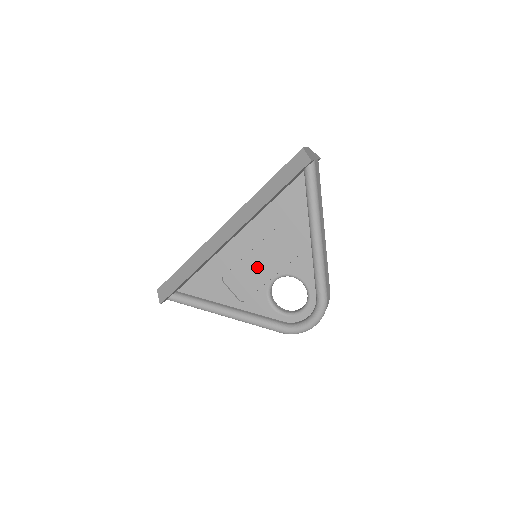
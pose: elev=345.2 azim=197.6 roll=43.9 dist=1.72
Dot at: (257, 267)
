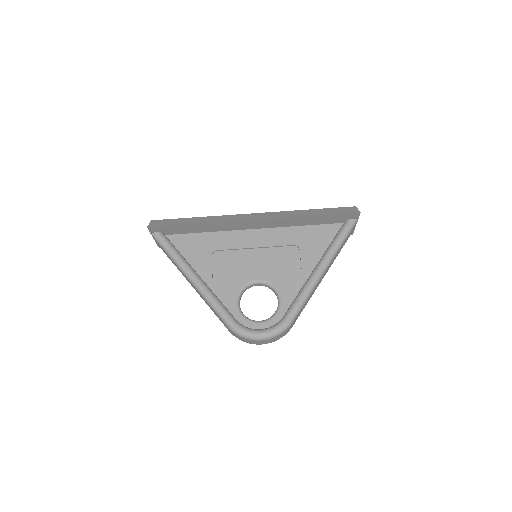
Dot at: (251, 263)
